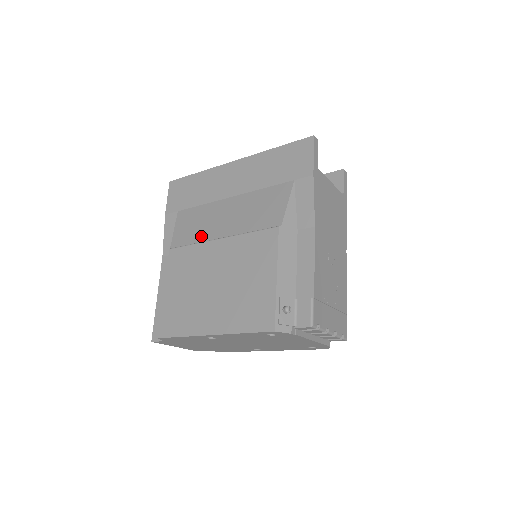
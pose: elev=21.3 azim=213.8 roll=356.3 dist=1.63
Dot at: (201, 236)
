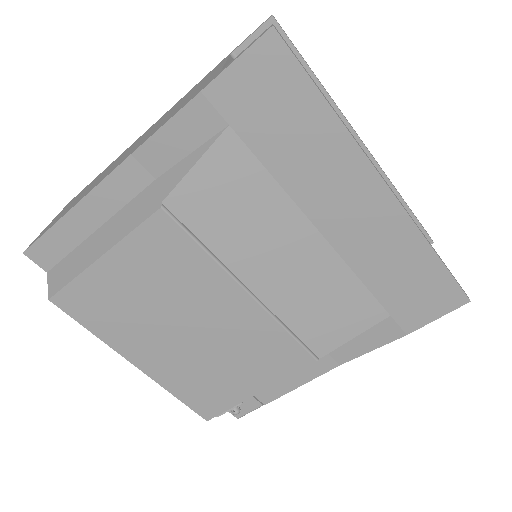
Dot at: (228, 248)
